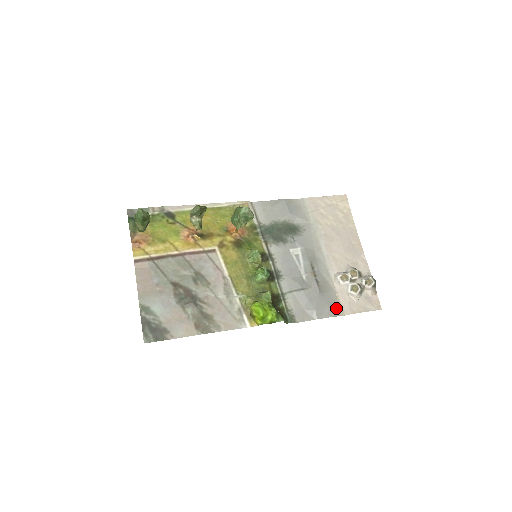
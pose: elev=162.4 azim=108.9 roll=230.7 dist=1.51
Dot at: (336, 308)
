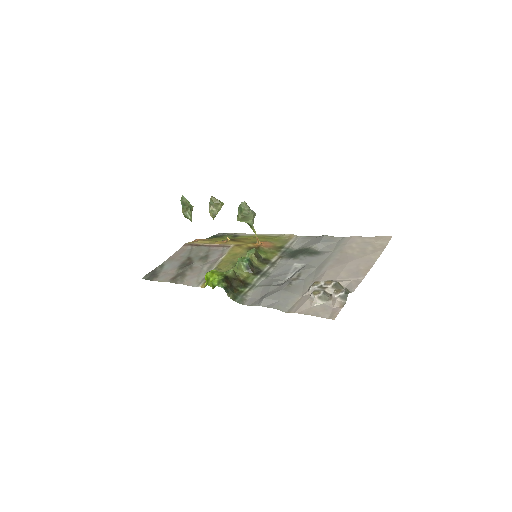
Dot at: (288, 306)
